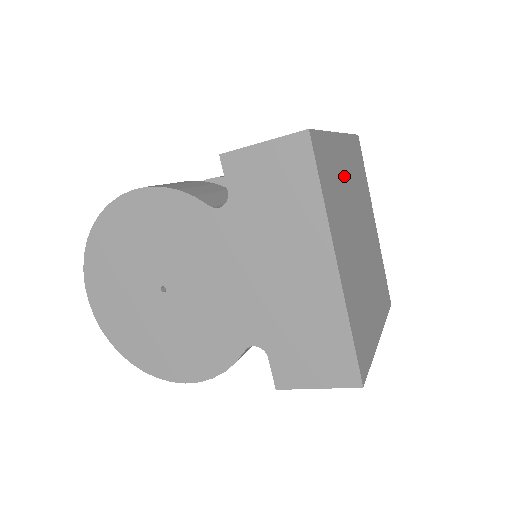
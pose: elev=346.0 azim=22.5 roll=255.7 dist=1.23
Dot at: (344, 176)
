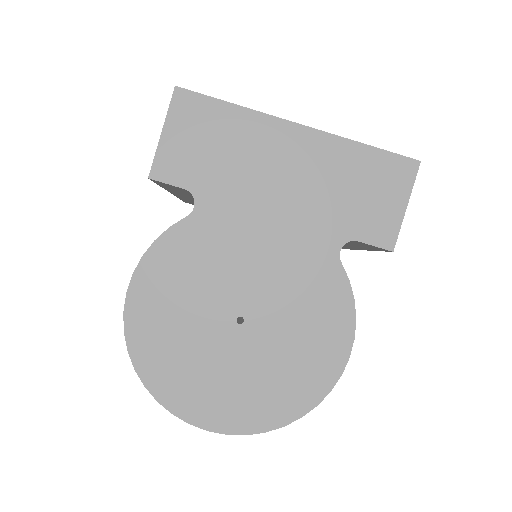
Dot at: occluded
